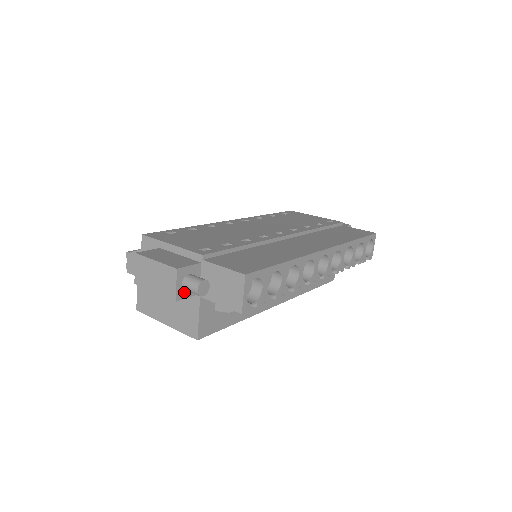
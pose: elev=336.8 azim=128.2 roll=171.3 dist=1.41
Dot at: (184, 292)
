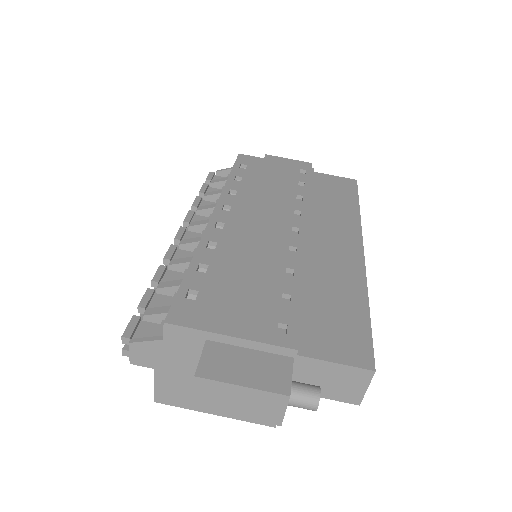
Dot at: occluded
